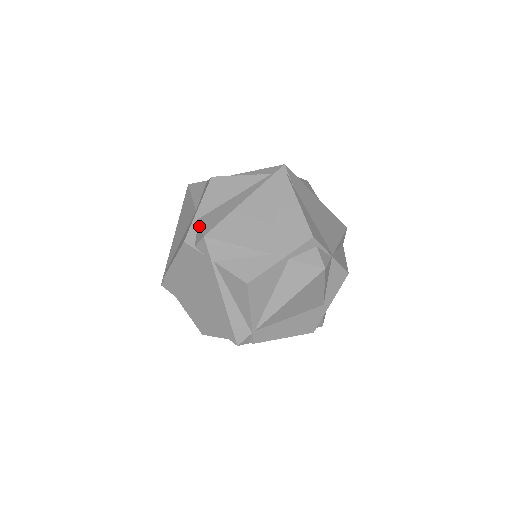
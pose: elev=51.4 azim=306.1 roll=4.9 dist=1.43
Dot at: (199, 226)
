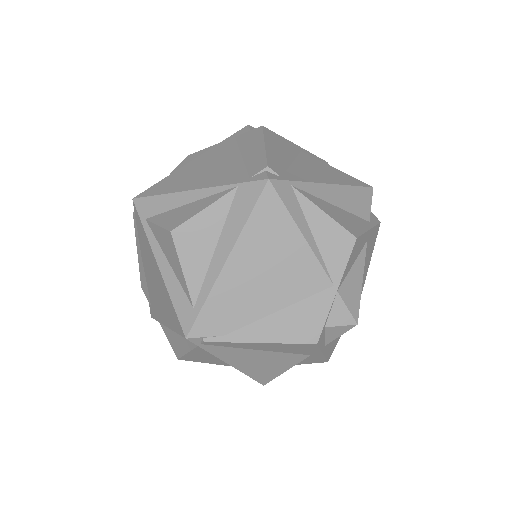
Dot at: occluded
